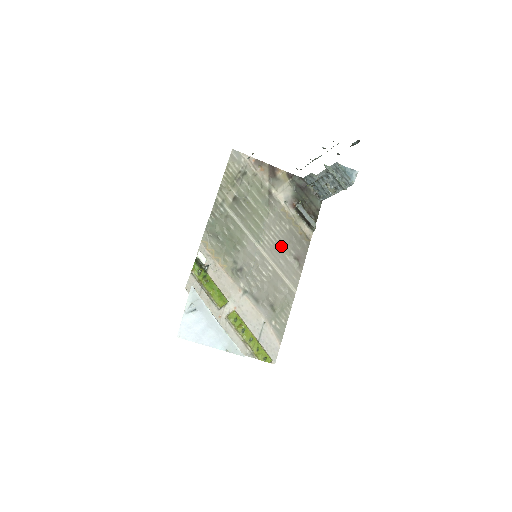
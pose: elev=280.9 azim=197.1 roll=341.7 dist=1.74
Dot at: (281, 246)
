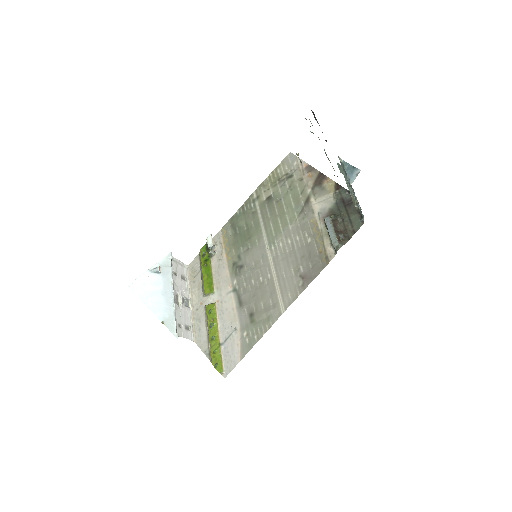
Dot at: (292, 257)
